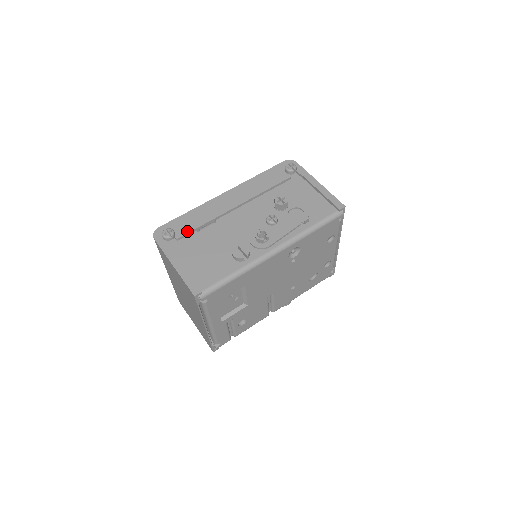
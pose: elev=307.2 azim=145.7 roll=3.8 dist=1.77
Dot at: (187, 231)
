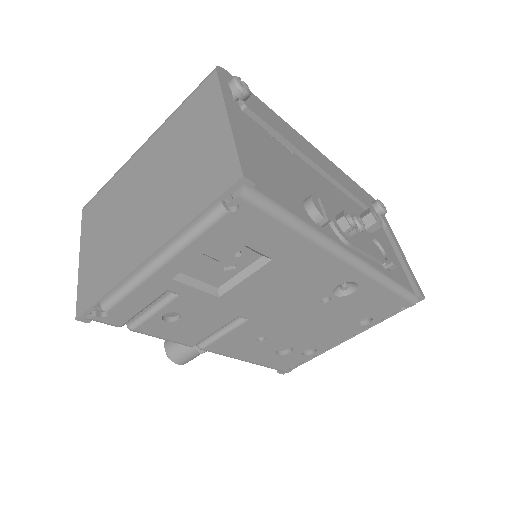
Dot at: (261, 116)
